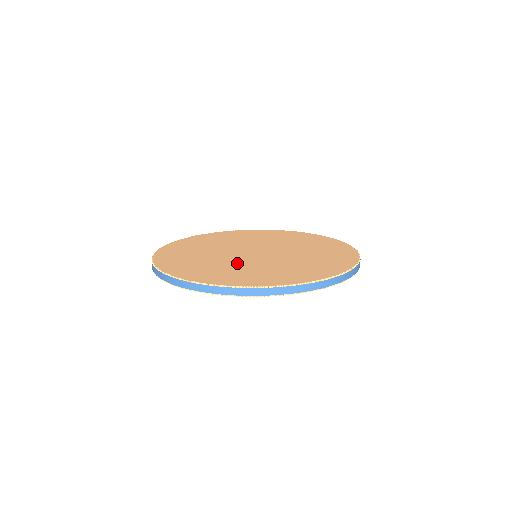
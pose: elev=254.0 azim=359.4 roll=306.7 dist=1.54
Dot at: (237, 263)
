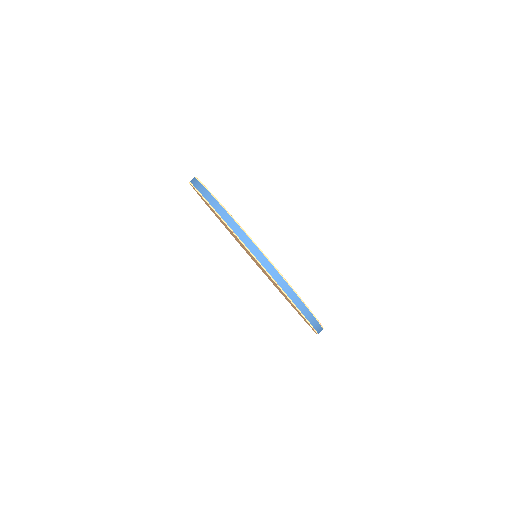
Dot at: occluded
